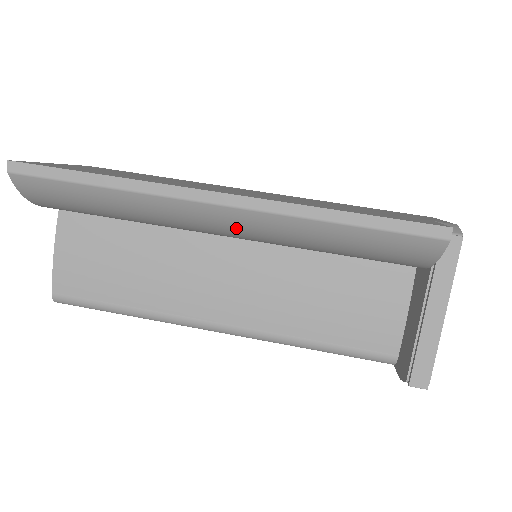
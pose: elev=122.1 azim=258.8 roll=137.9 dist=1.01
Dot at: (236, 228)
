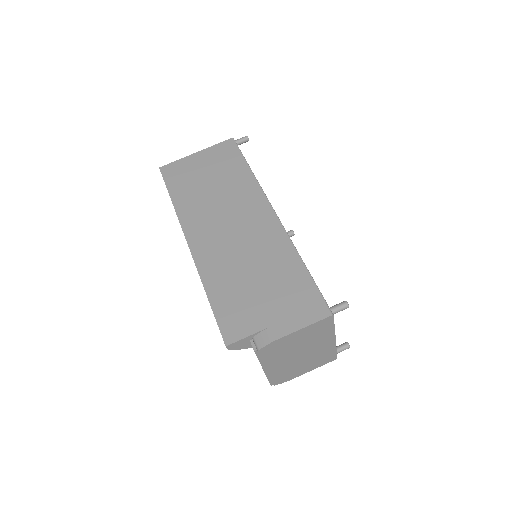
Dot at: occluded
